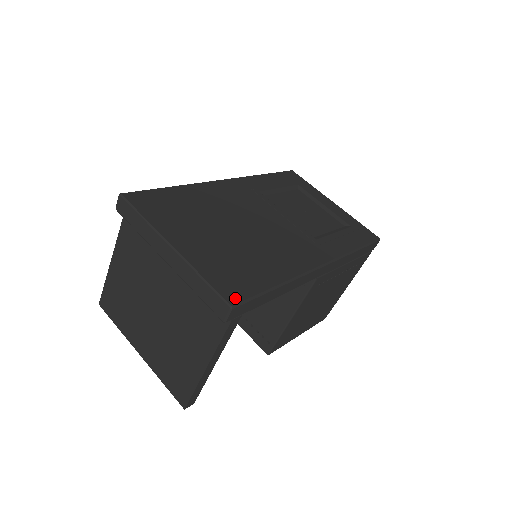
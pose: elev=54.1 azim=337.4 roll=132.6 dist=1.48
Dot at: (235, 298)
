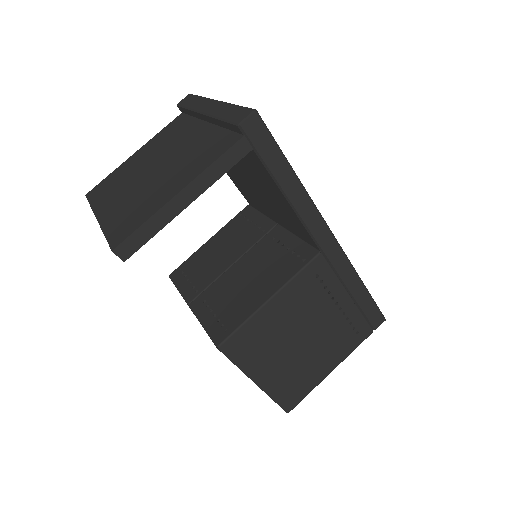
Dot at: occluded
